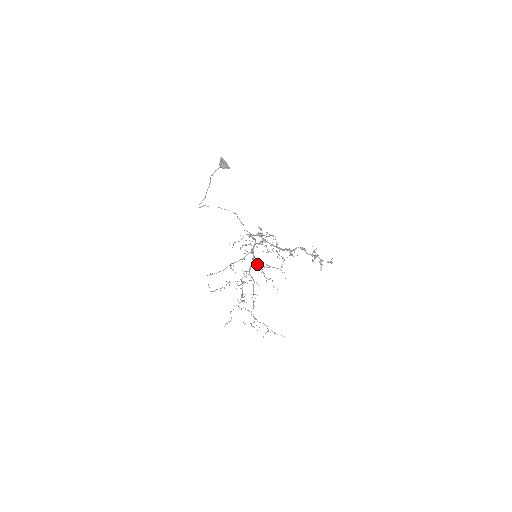
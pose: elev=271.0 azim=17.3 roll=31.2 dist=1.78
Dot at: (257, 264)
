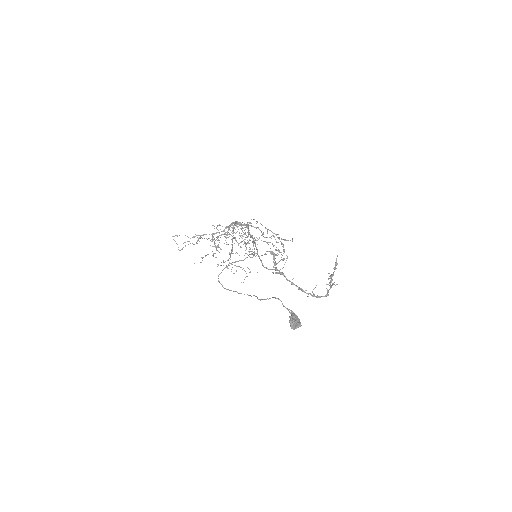
Dot at: occluded
